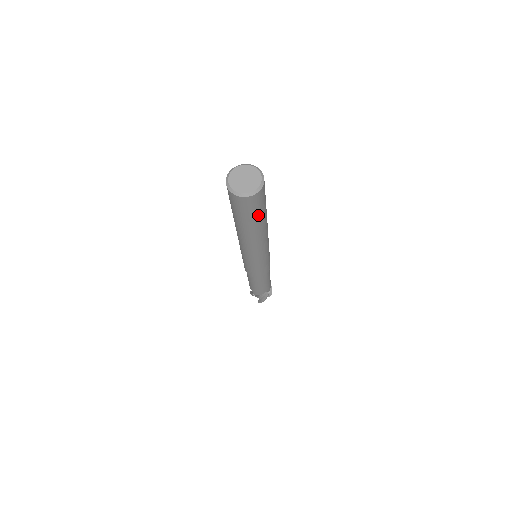
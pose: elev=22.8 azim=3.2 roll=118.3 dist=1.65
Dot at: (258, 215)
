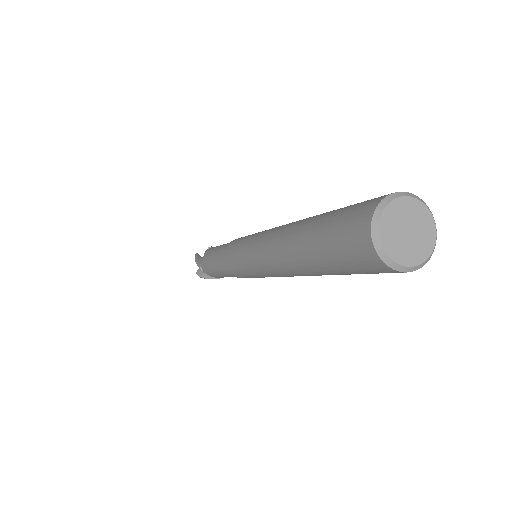
Dot at: occluded
